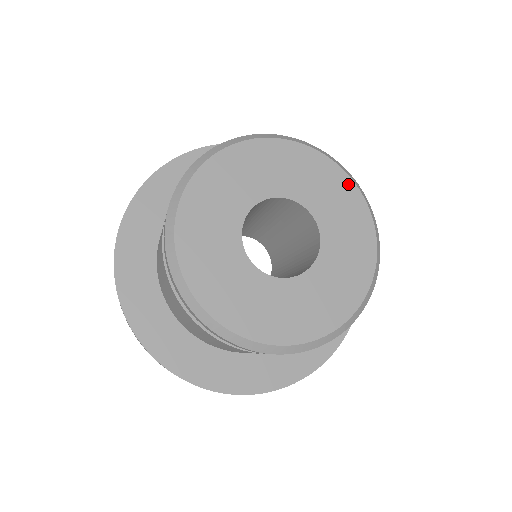
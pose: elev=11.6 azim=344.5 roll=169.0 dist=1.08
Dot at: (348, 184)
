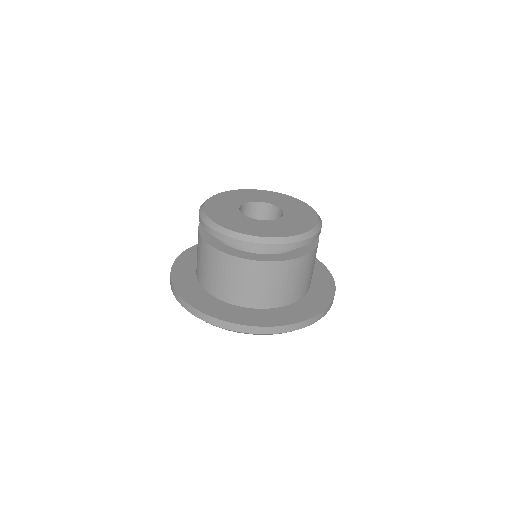
Dot at: (291, 198)
